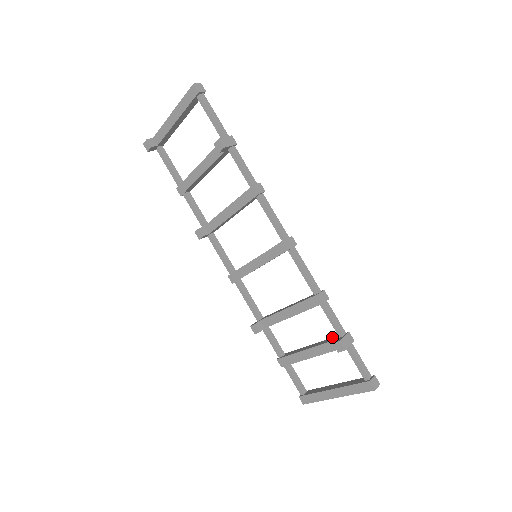
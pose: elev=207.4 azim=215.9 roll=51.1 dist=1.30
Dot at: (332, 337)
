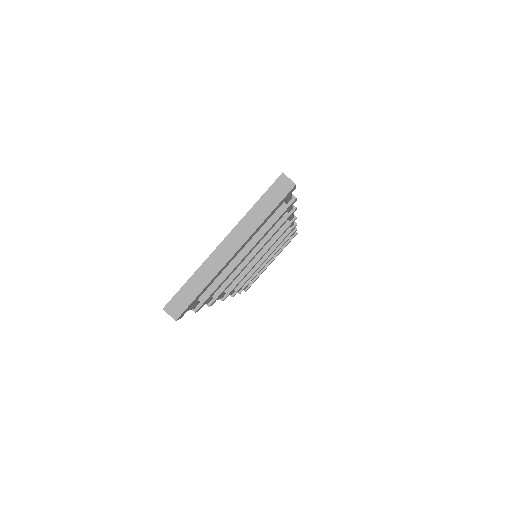
Dot at: occluded
